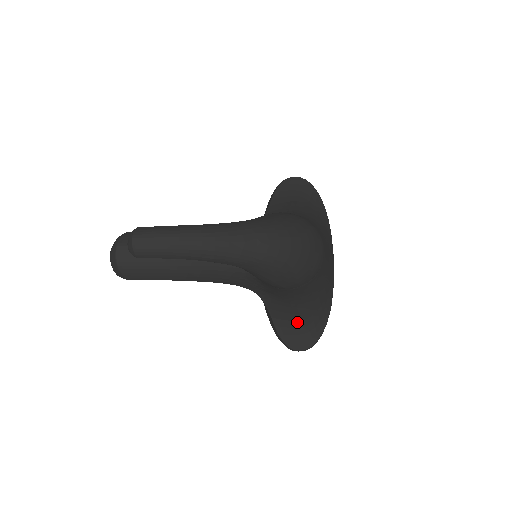
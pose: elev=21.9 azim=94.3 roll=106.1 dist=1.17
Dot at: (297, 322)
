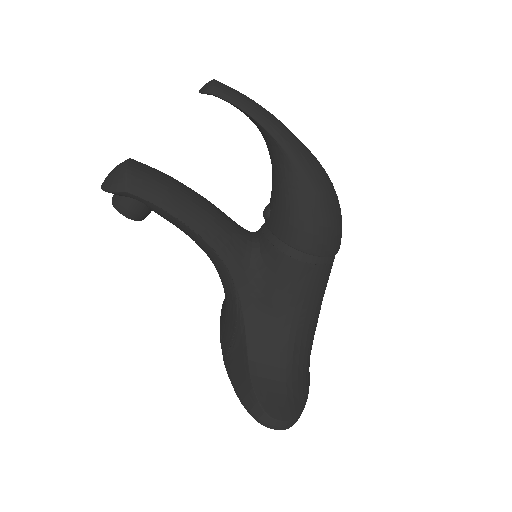
Dot at: (281, 370)
